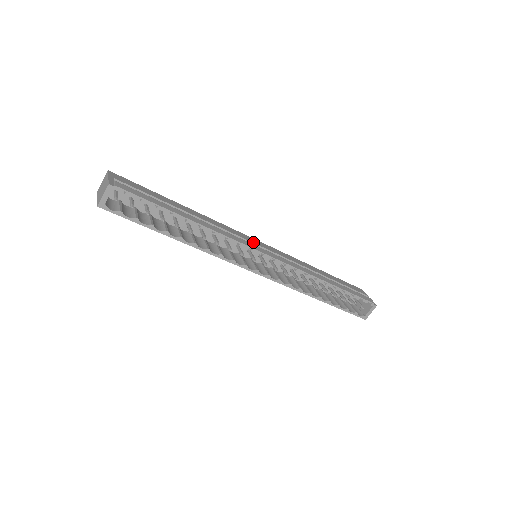
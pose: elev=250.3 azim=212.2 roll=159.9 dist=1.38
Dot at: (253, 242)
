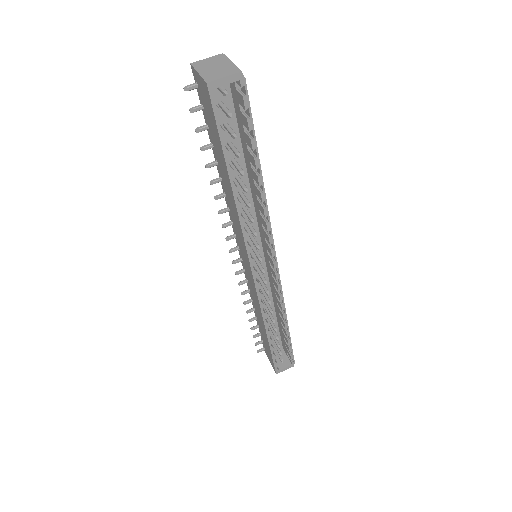
Dot at: occluded
